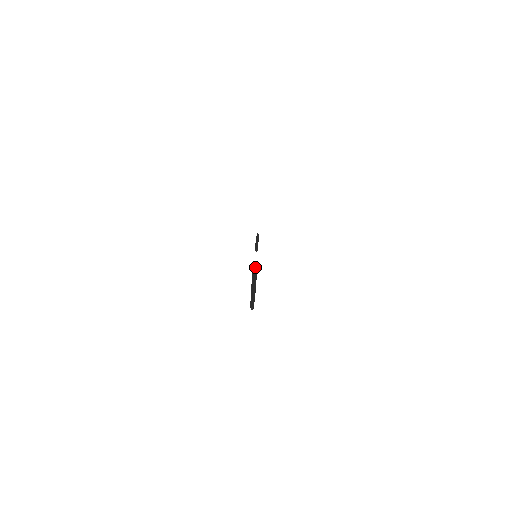
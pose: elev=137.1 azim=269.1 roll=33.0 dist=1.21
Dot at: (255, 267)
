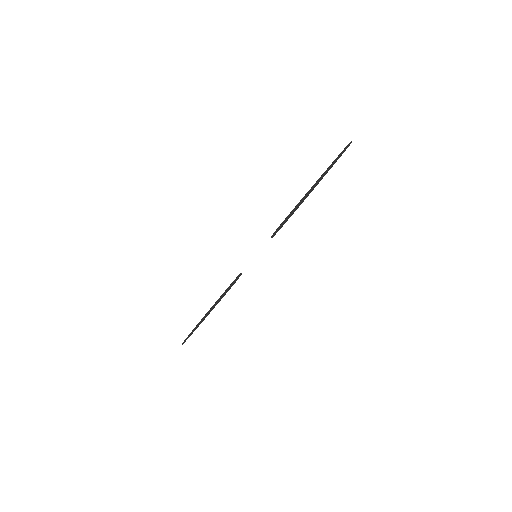
Dot at: (287, 216)
